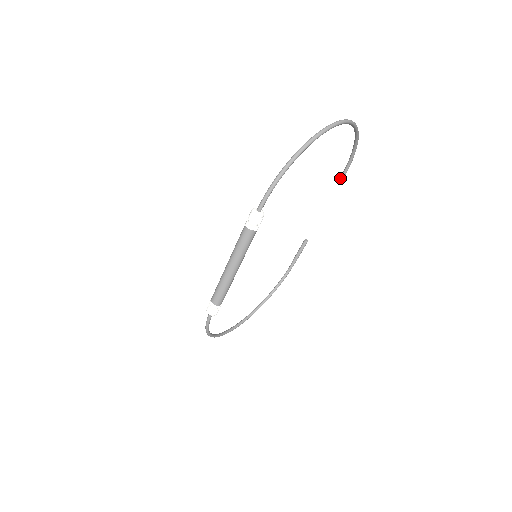
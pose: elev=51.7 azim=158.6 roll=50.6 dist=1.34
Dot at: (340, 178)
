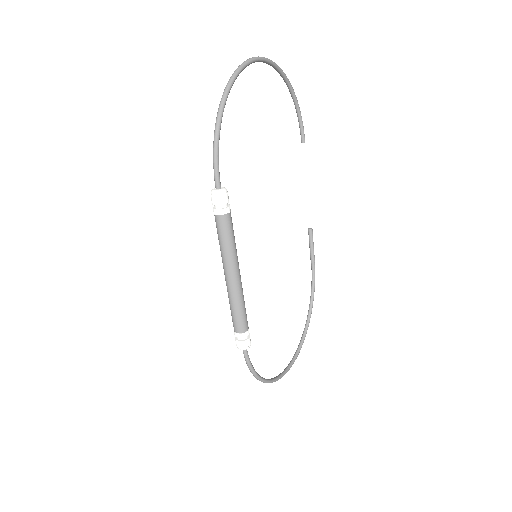
Dot at: (301, 140)
